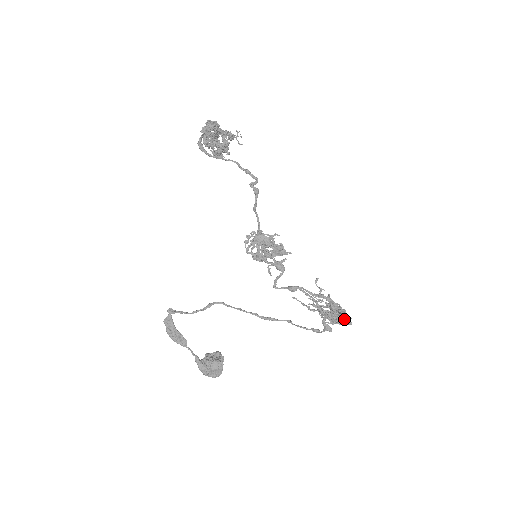
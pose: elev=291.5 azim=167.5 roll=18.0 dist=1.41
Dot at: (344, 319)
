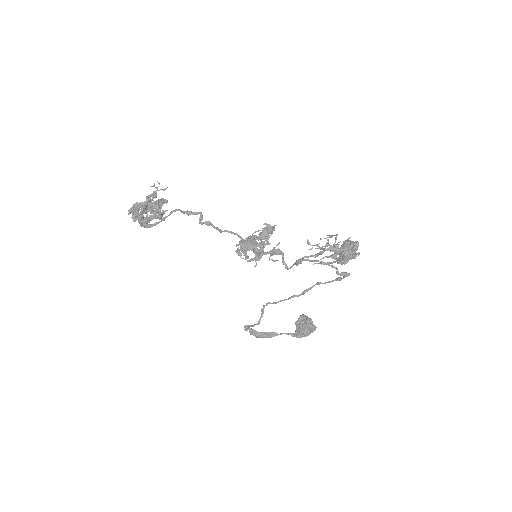
Dot at: (350, 258)
